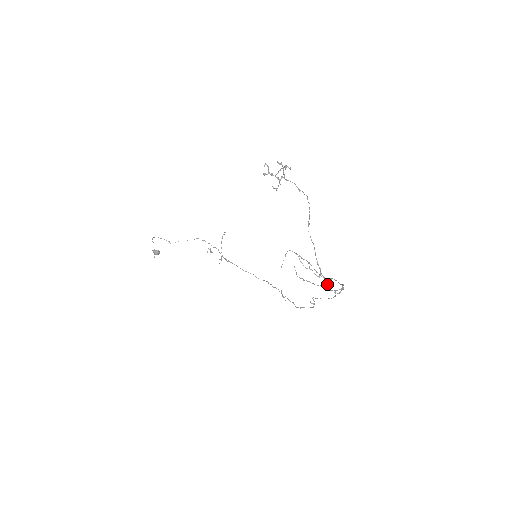
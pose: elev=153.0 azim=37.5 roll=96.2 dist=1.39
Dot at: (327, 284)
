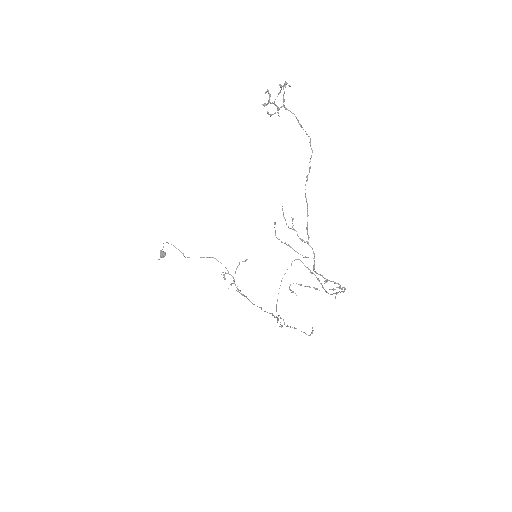
Dot at: (314, 260)
